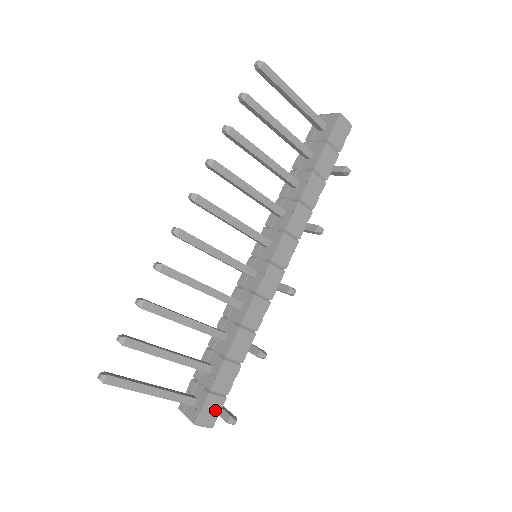
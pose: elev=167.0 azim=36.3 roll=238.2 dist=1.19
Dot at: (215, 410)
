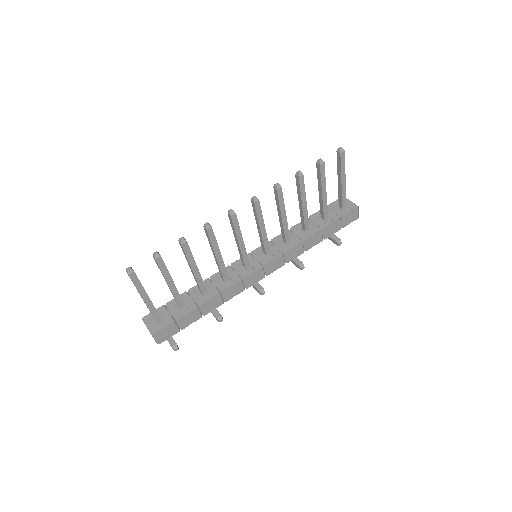
Dot at: (169, 334)
